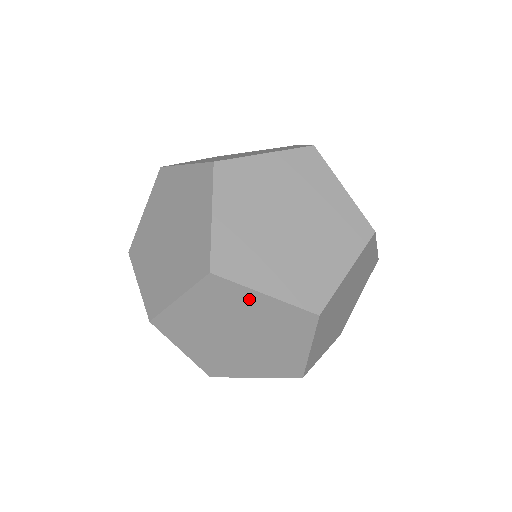
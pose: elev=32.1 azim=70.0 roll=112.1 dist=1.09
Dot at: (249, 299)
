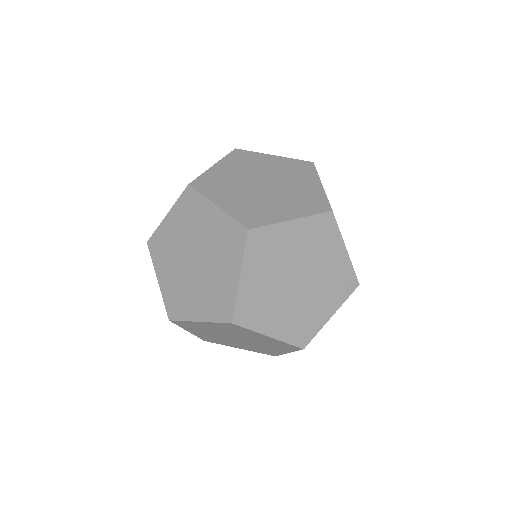
Dot at: occluded
